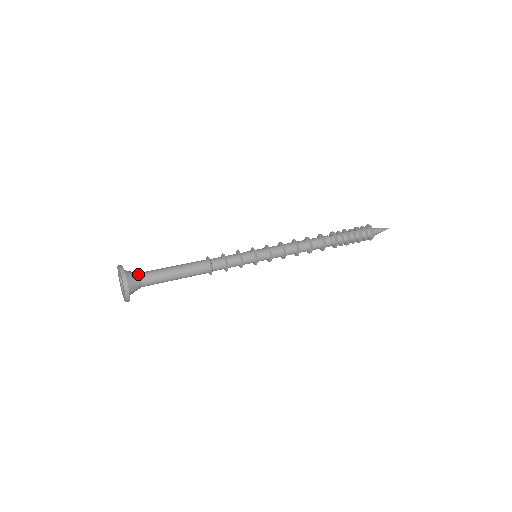
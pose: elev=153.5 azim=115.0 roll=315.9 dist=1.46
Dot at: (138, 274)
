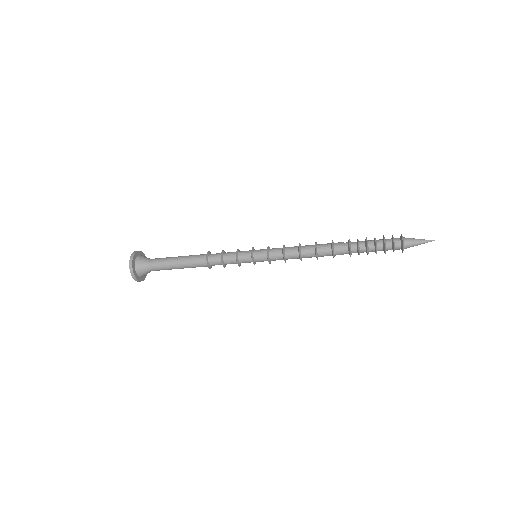
Dot at: occluded
